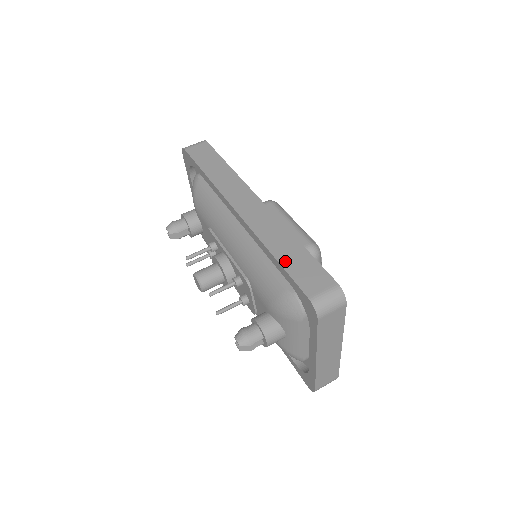
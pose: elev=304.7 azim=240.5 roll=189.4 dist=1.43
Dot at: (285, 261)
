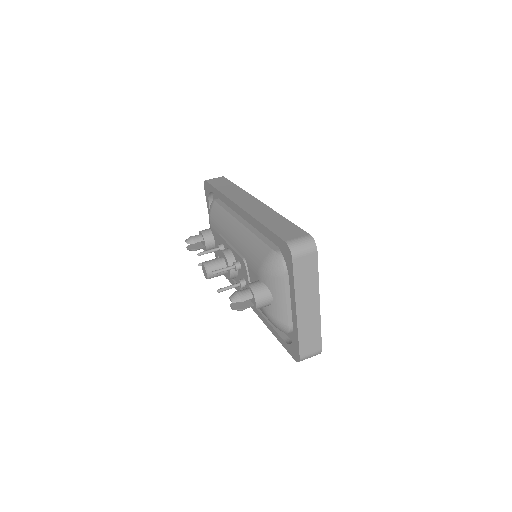
Dot at: (271, 226)
